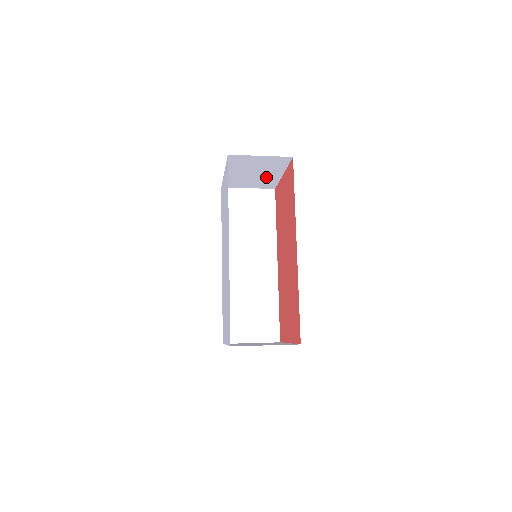
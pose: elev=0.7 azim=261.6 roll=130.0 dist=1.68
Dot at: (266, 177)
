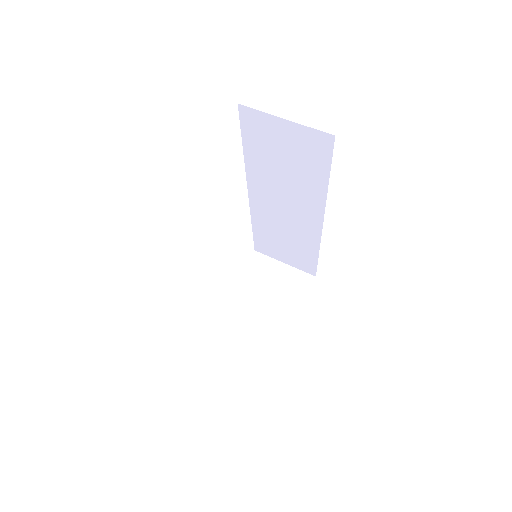
Dot at: occluded
